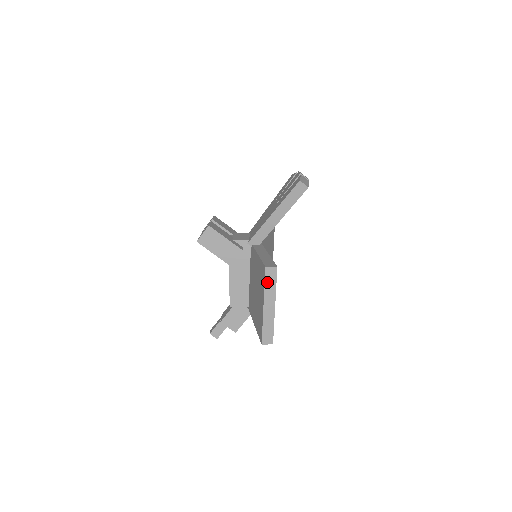
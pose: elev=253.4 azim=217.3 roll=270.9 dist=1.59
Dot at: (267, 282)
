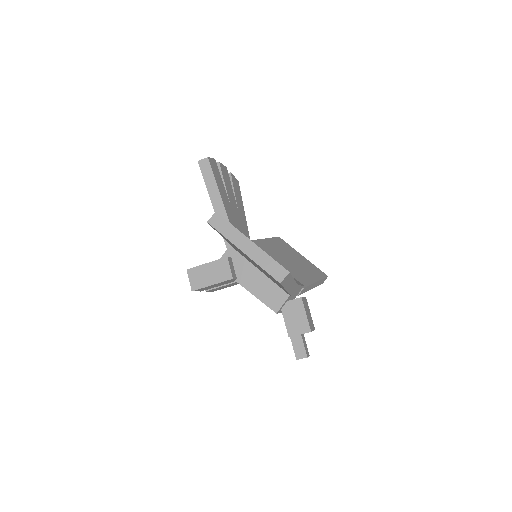
Dot at: (222, 231)
